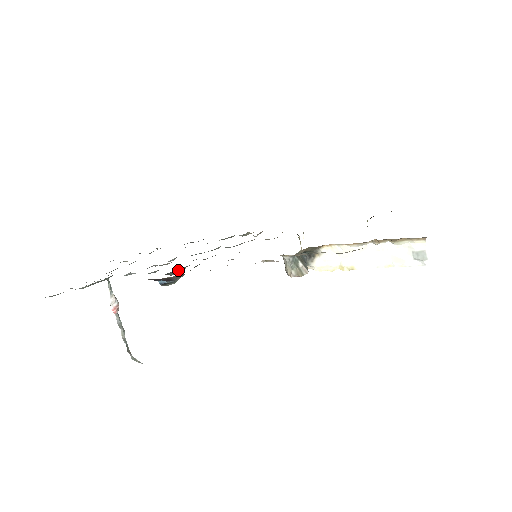
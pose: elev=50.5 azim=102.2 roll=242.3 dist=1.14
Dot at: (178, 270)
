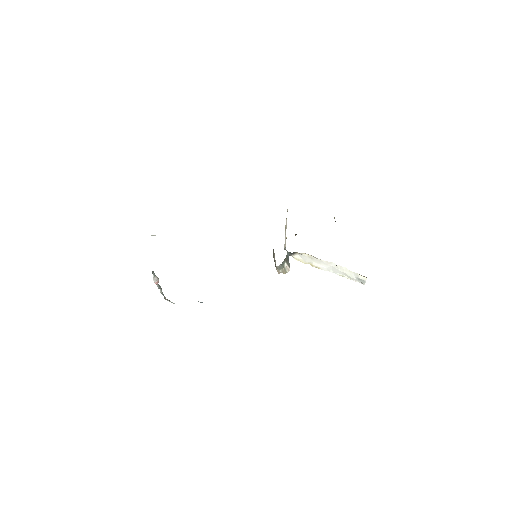
Dot at: occluded
